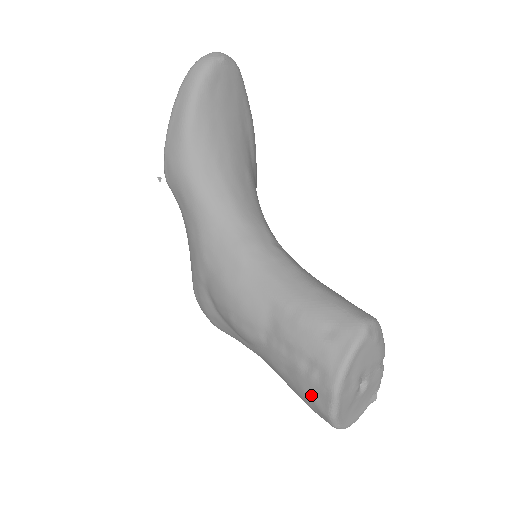
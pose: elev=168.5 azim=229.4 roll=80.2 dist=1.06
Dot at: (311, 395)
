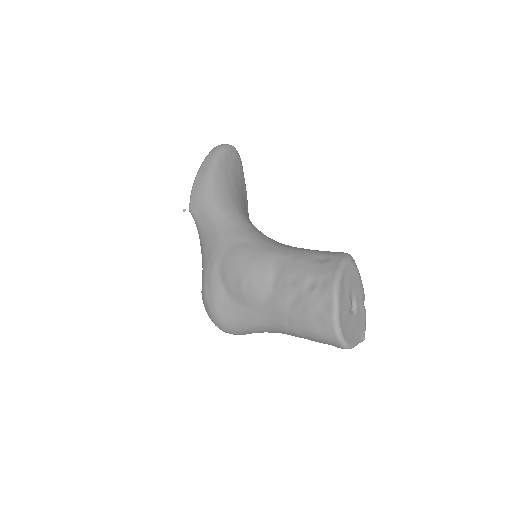
Dot at: (315, 308)
